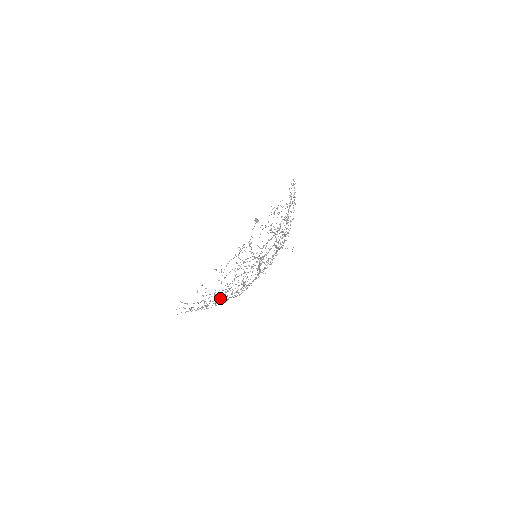
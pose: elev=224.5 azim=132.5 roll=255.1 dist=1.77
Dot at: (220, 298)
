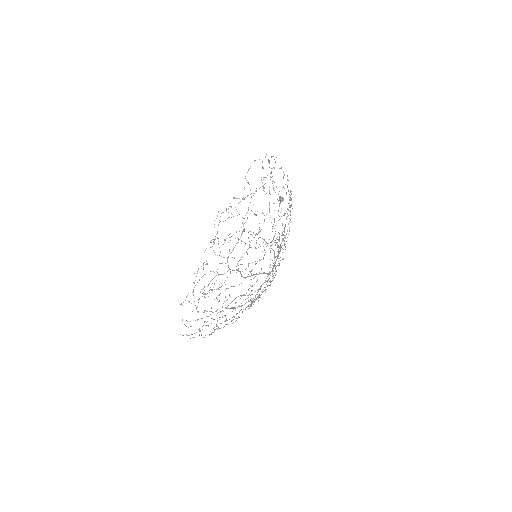
Dot at: occluded
